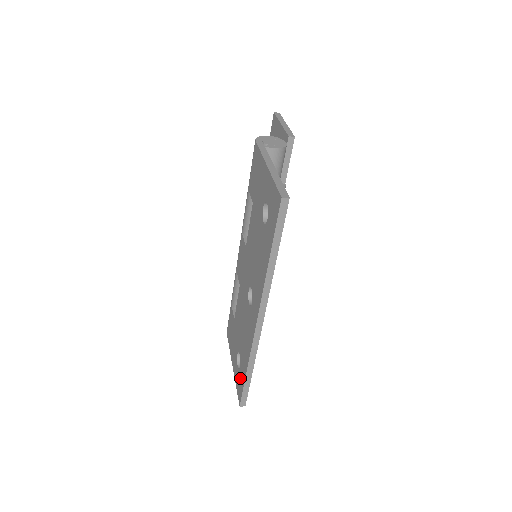
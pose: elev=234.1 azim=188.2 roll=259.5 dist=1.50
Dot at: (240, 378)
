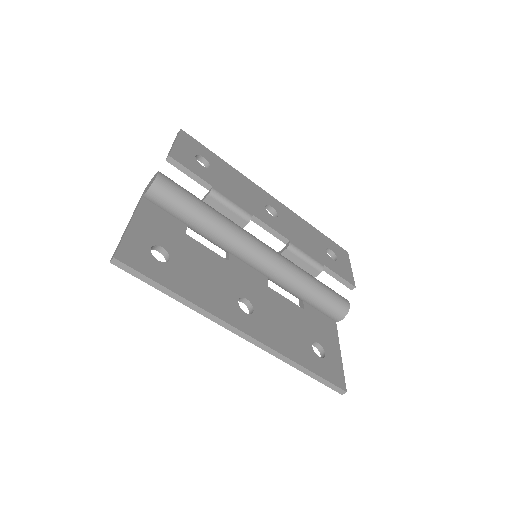
Dot at: occluded
